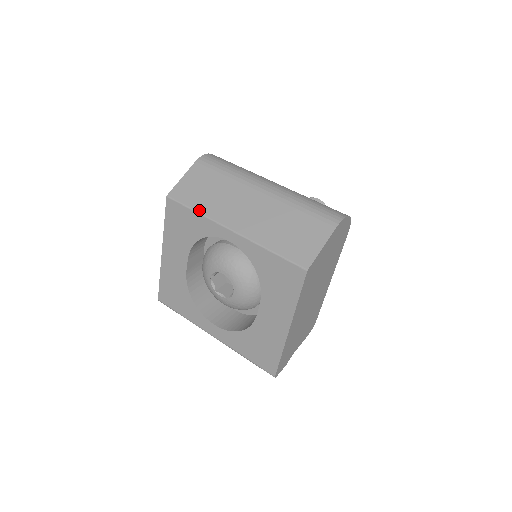
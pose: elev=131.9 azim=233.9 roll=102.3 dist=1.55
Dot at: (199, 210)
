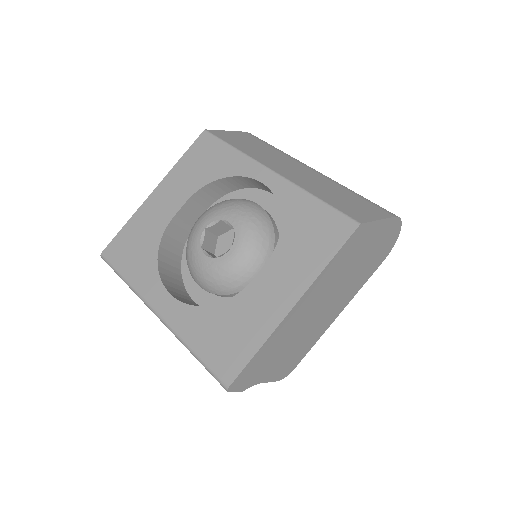
Dot at: (239, 148)
